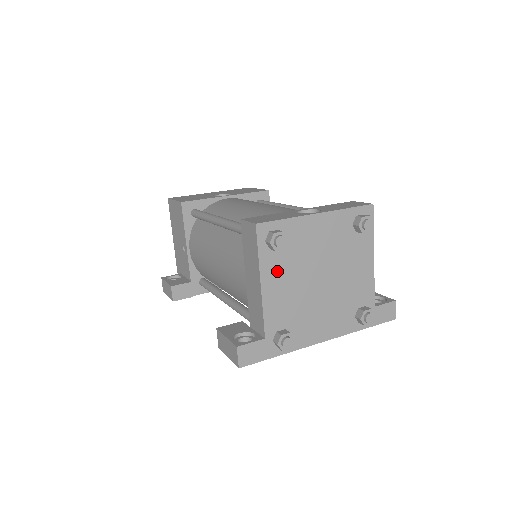
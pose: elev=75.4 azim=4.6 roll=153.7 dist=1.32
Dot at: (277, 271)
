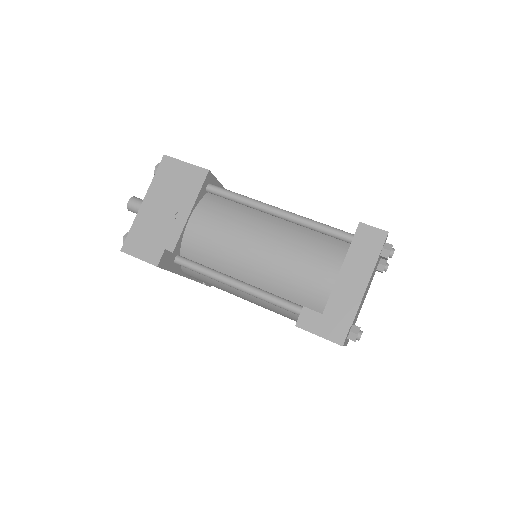
Dot at: (372, 274)
